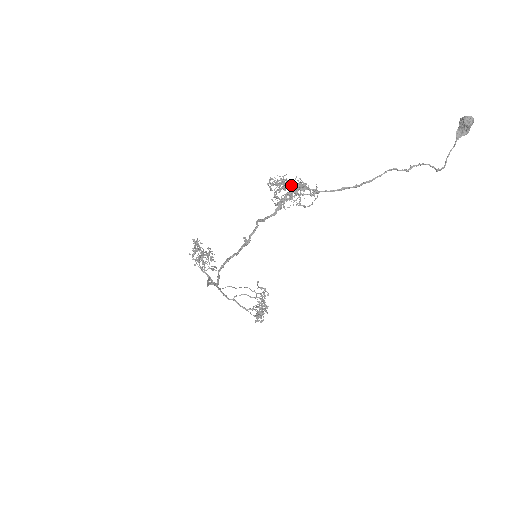
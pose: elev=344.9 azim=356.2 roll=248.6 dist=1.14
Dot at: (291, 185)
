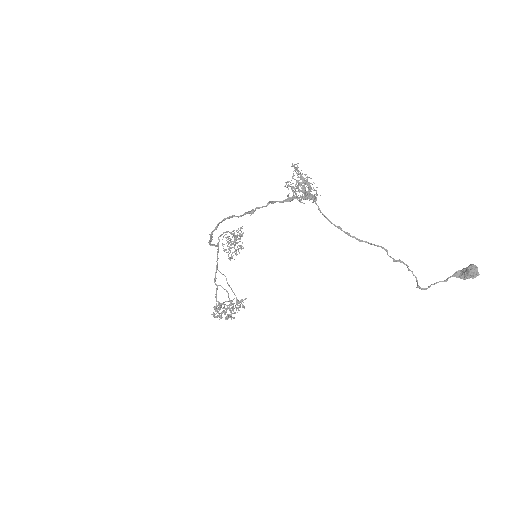
Dot at: (306, 183)
